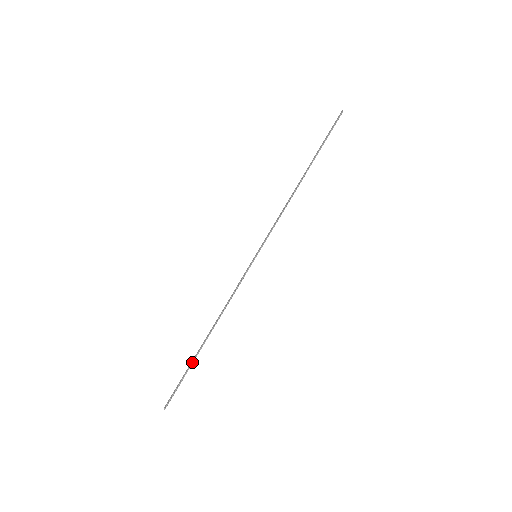
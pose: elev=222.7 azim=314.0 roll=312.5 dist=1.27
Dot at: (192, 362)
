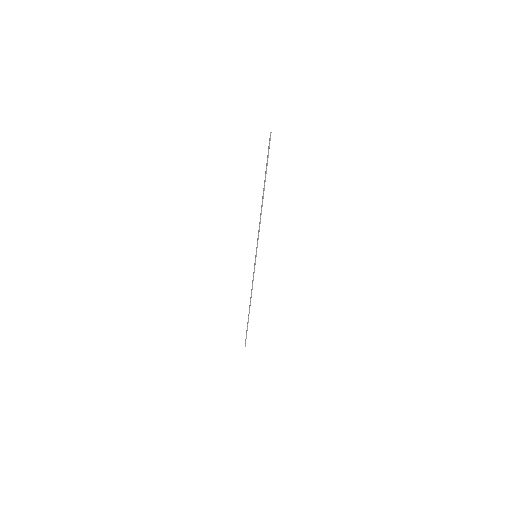
Dot at: (248, 322)
